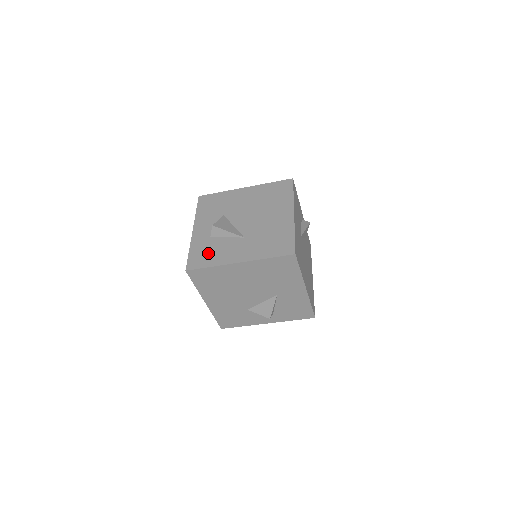
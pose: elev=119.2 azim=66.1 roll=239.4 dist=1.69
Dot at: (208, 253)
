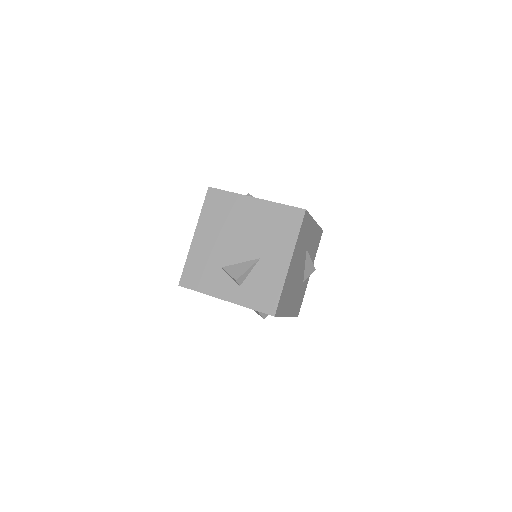
Dot at: occluded
